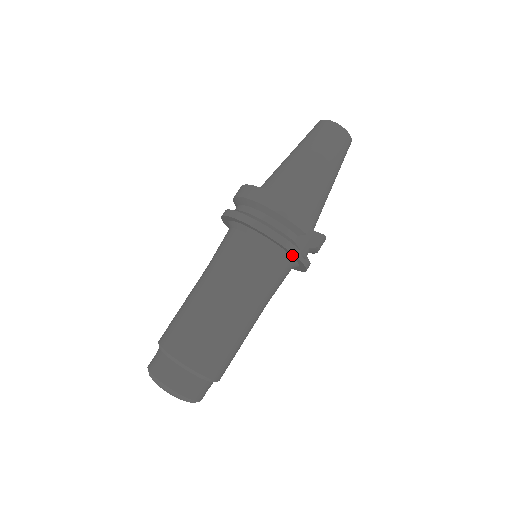
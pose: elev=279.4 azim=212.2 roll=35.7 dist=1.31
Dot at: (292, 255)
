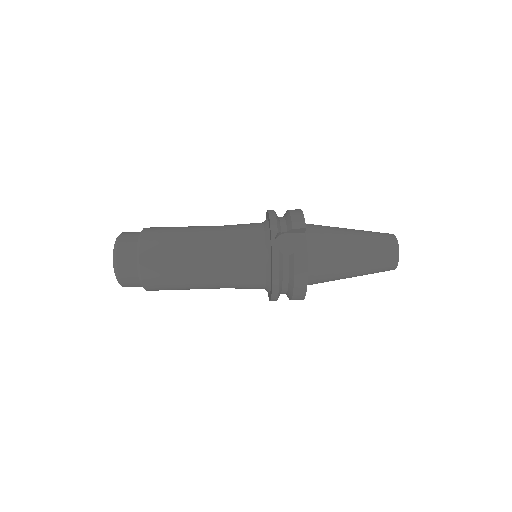
Dot at: (271, 234)
